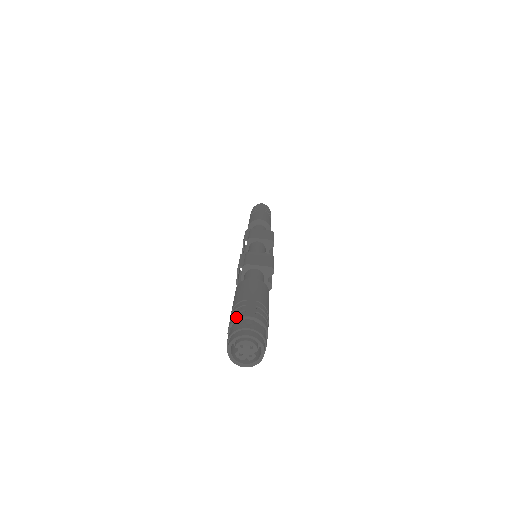
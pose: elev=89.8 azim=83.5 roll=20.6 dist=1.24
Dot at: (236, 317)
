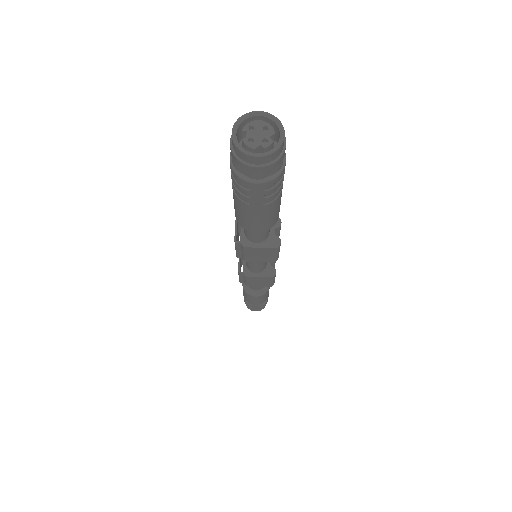
Dot at: occluded
